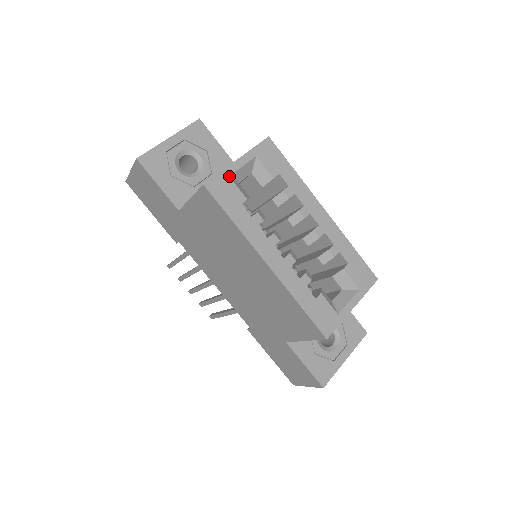
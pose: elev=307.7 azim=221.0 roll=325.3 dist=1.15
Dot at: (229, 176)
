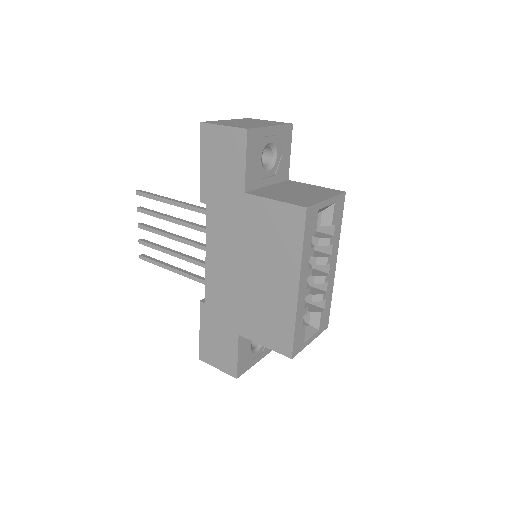
Dot at: (318, 209)
